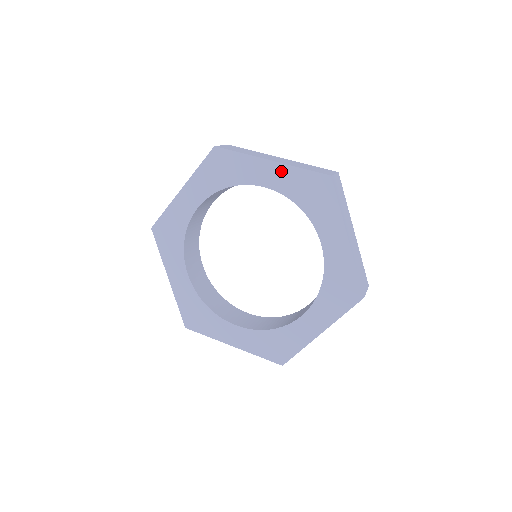
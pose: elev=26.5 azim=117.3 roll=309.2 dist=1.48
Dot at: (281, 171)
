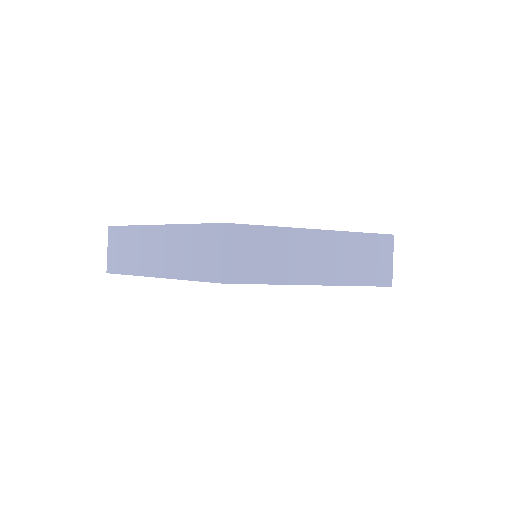
Dot at: occluded
